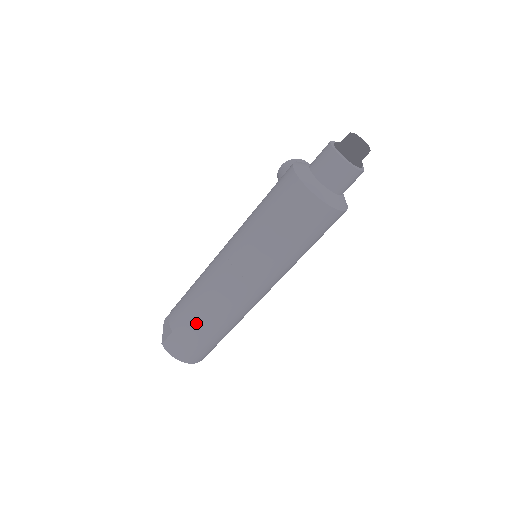
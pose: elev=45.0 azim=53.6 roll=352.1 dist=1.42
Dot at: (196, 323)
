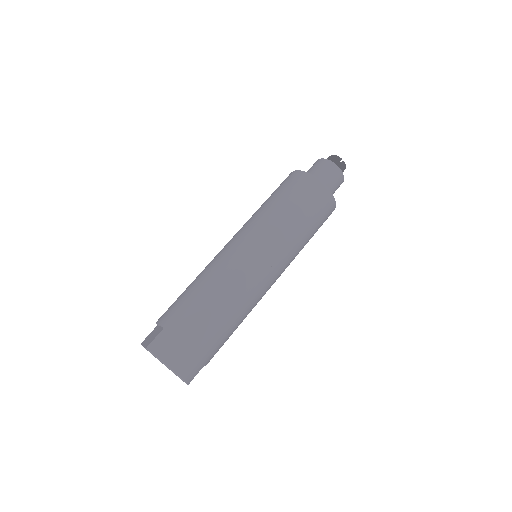
Dot at: (198, 308)
